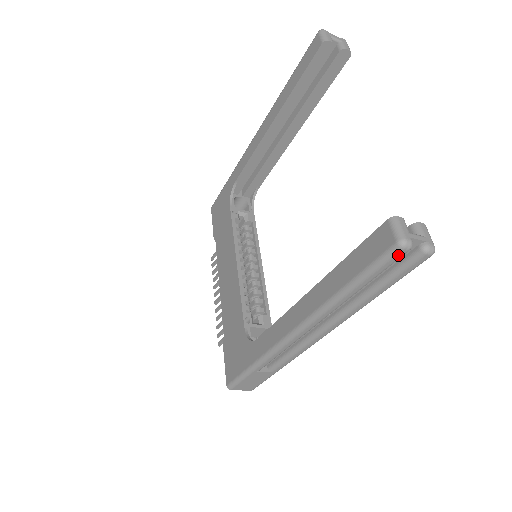
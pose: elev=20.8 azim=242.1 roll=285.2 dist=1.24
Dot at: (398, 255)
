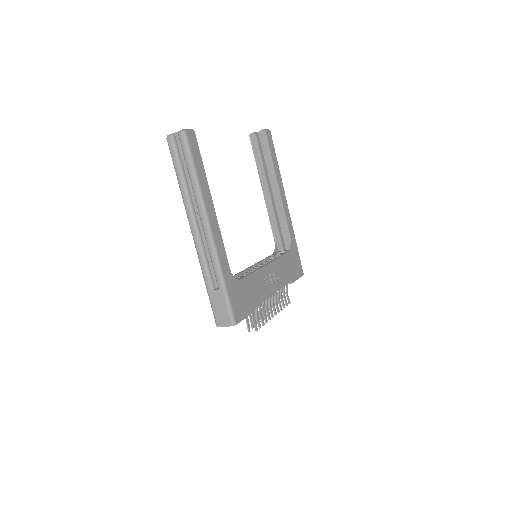
Dot at: (170, 143)
